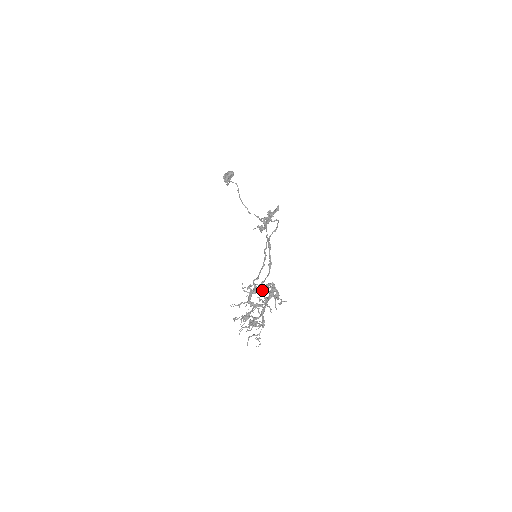
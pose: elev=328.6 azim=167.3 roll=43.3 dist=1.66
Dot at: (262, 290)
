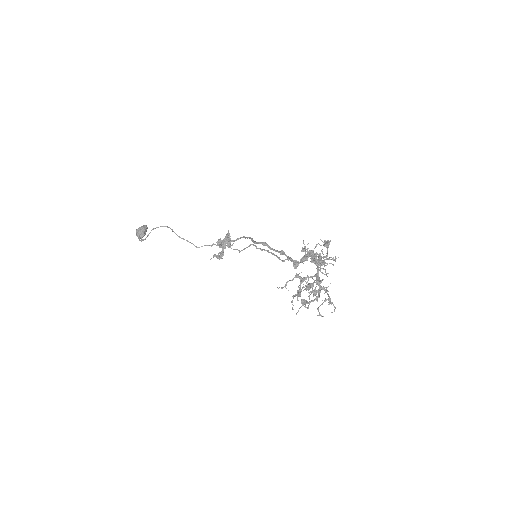
Dot at: occluded
